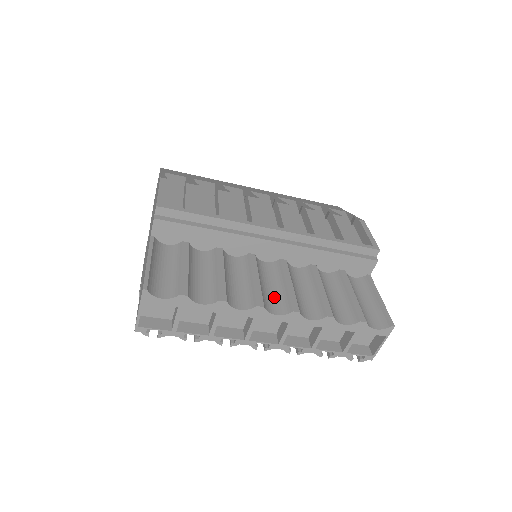
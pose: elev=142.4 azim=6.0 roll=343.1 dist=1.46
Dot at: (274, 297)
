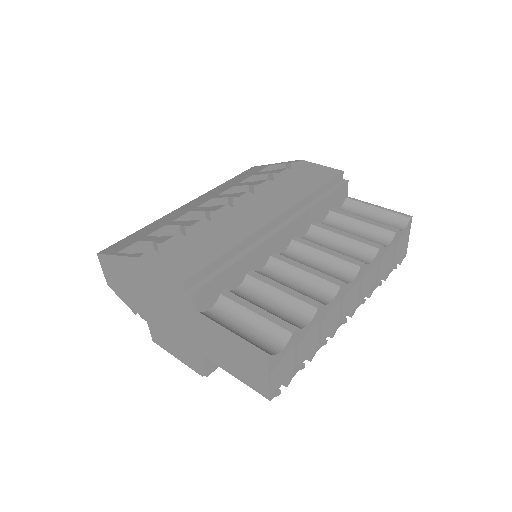
Dot at: (331, 270)
